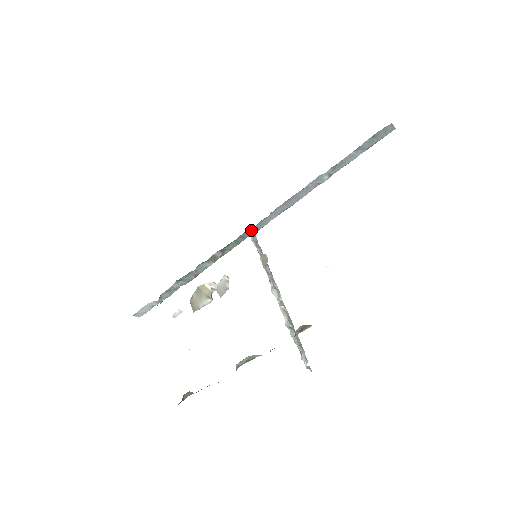
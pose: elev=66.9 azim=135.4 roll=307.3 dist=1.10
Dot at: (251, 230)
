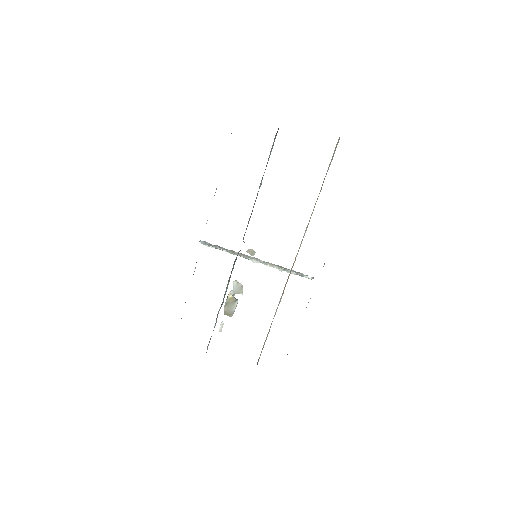
Dot at: (200, 241)
